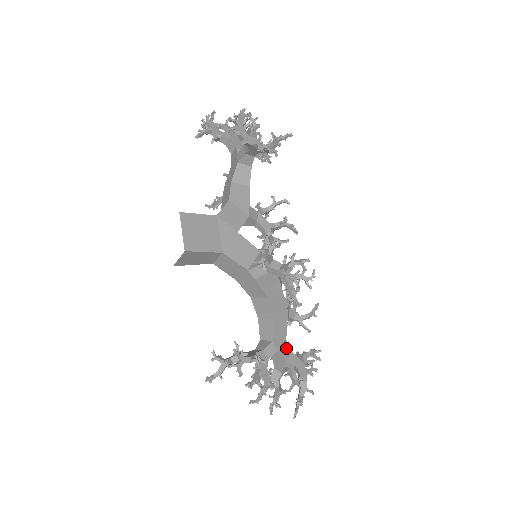
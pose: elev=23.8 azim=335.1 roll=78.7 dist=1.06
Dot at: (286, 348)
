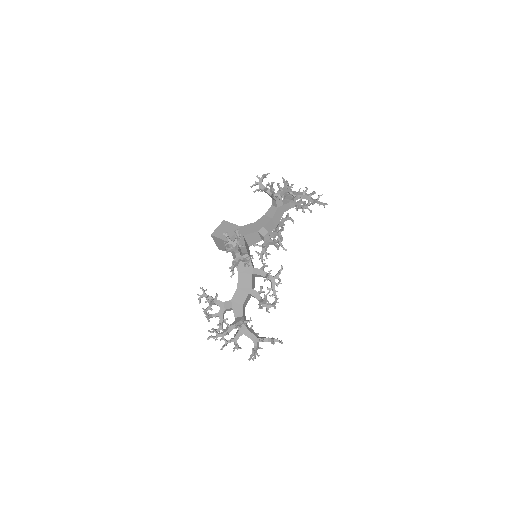
Dot at: (240, 311)
